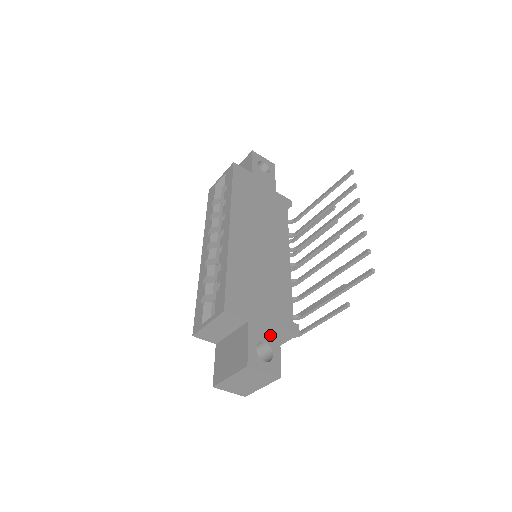
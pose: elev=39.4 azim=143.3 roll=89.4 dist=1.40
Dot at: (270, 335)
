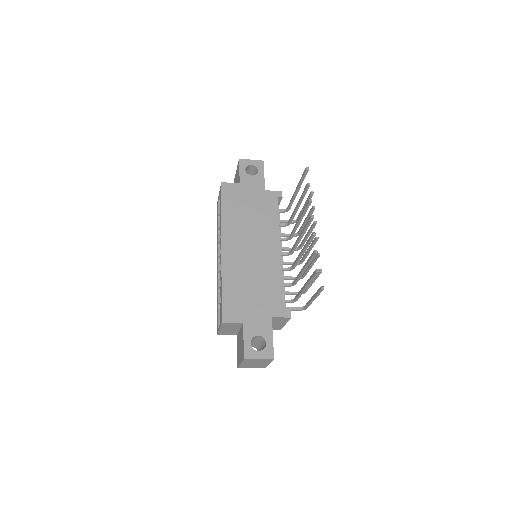
Dot at: (263, 328)
